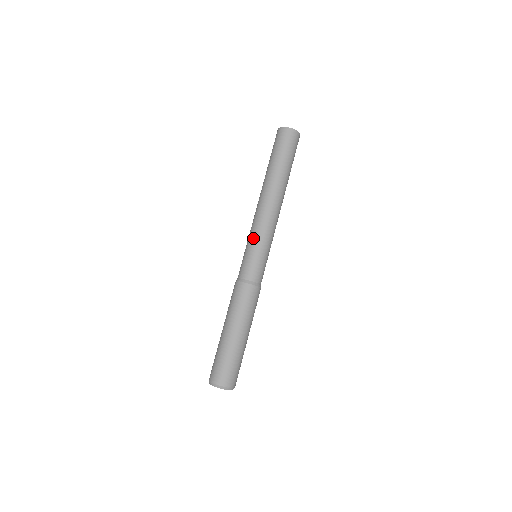
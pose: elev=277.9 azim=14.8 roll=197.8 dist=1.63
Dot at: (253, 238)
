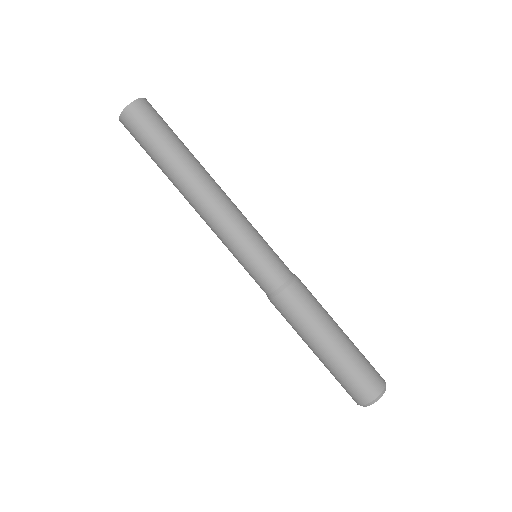
Dot at: (234, 246)
